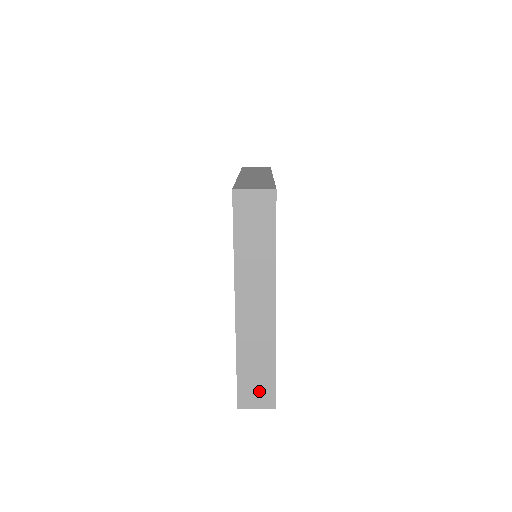
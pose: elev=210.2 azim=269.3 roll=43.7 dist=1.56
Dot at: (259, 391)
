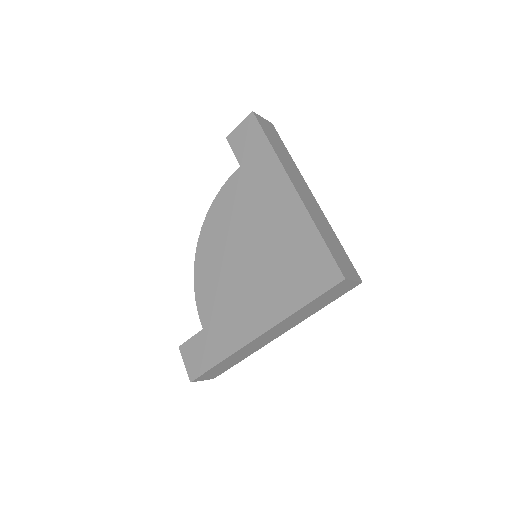
Dot at: (215, 373)
